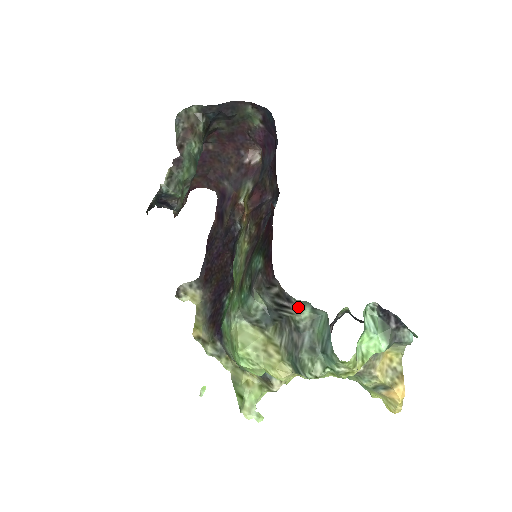
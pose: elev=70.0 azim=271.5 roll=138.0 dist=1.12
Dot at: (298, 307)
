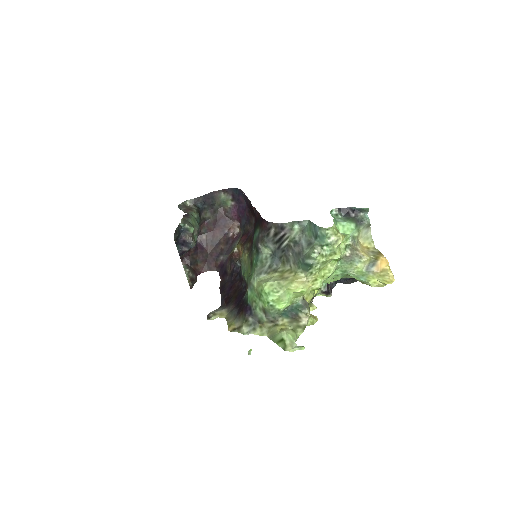
Dot at: (290, 227)
